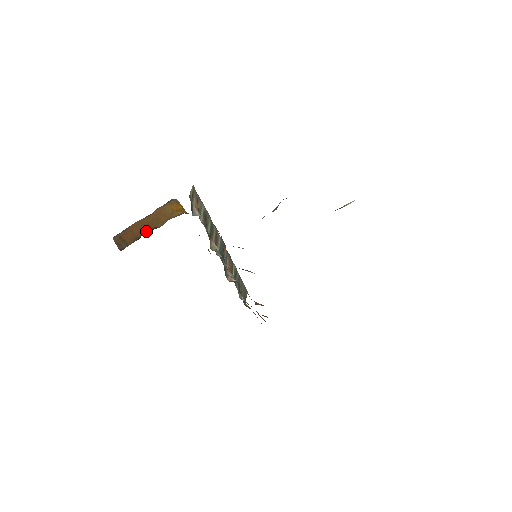
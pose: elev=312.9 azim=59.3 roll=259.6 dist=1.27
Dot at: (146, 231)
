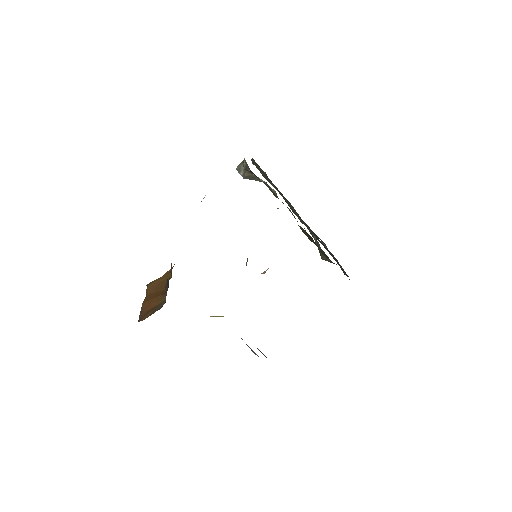
Dot at: (164, 287)
